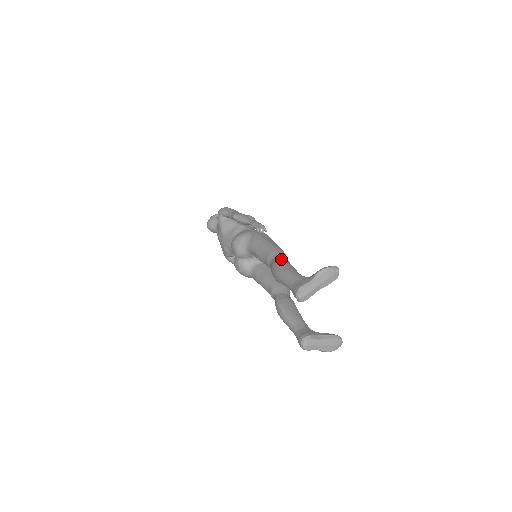
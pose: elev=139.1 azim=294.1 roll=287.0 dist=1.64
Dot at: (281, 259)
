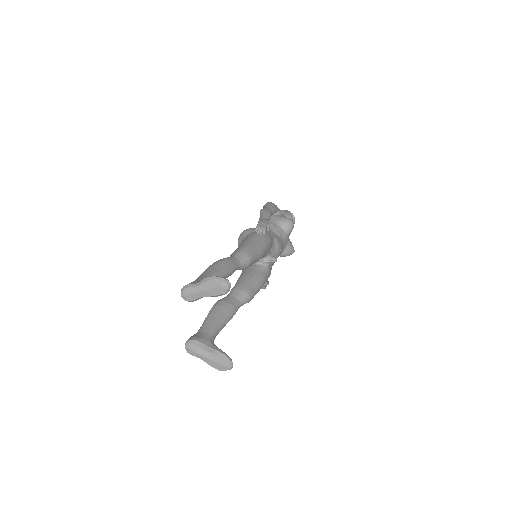
Dot at: (225, 259)
